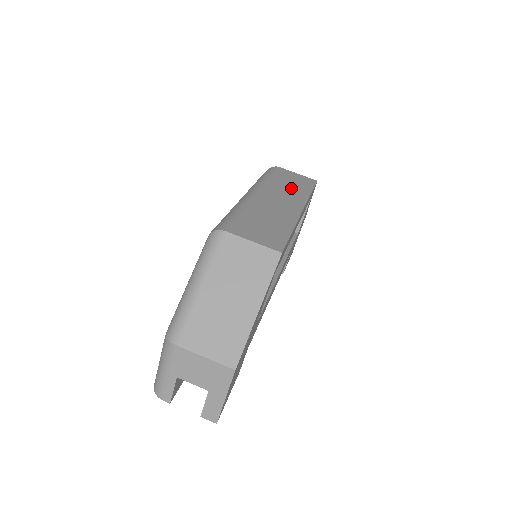
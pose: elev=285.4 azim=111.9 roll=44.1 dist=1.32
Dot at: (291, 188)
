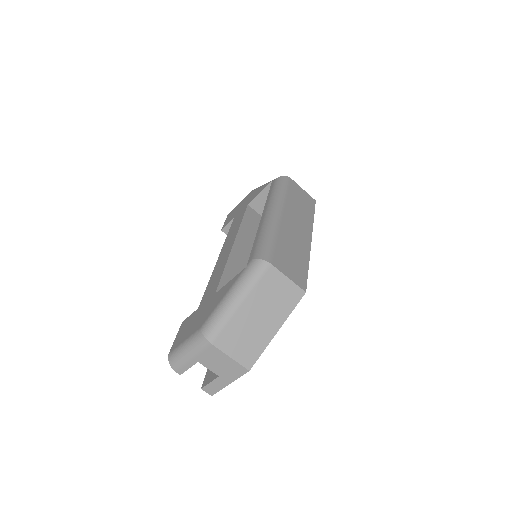
Dot at: (301, 210)
